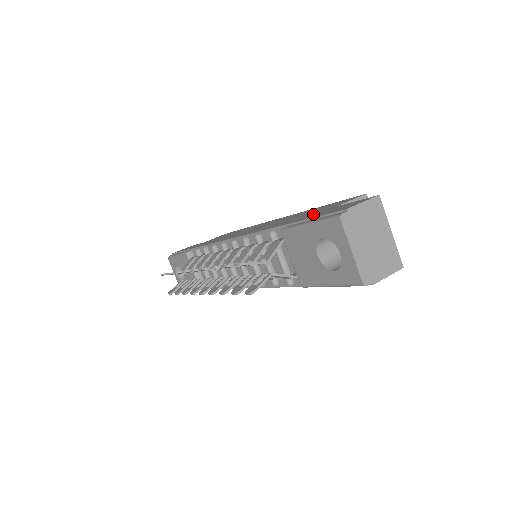
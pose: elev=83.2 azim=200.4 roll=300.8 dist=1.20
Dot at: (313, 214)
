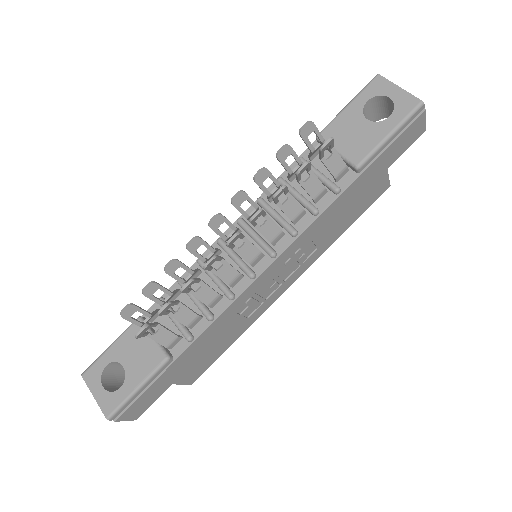
Dot at: occluded
